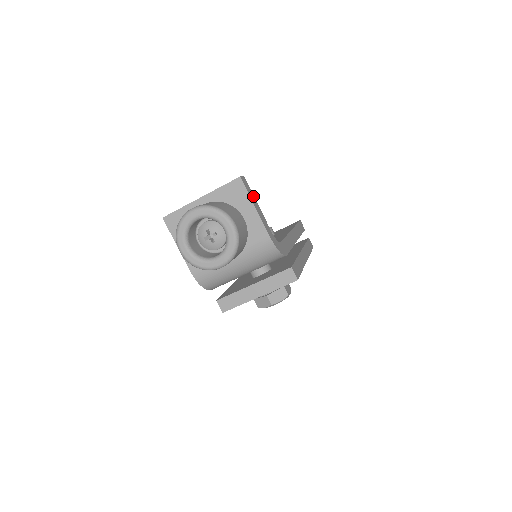
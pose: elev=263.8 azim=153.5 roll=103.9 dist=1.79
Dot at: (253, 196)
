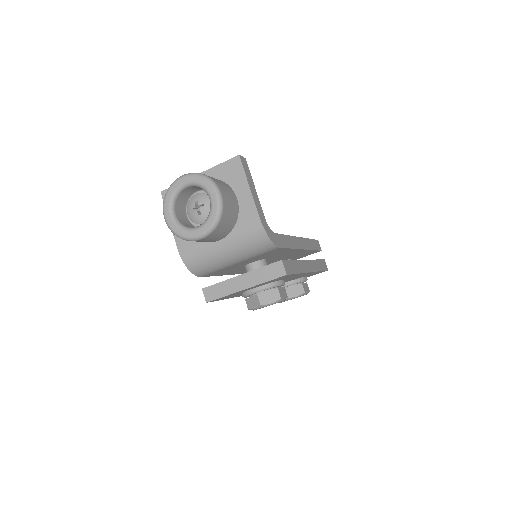
Dot at: (251, 178)
